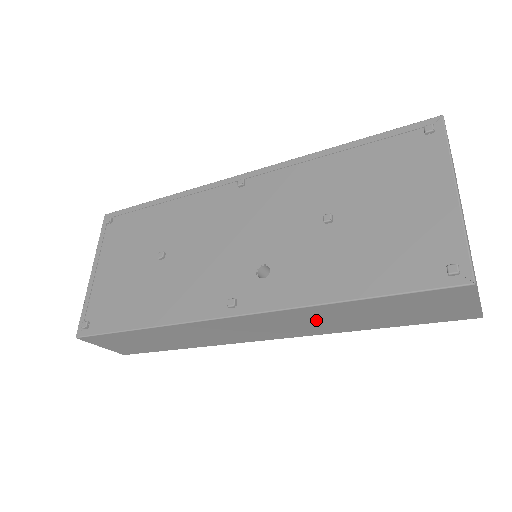
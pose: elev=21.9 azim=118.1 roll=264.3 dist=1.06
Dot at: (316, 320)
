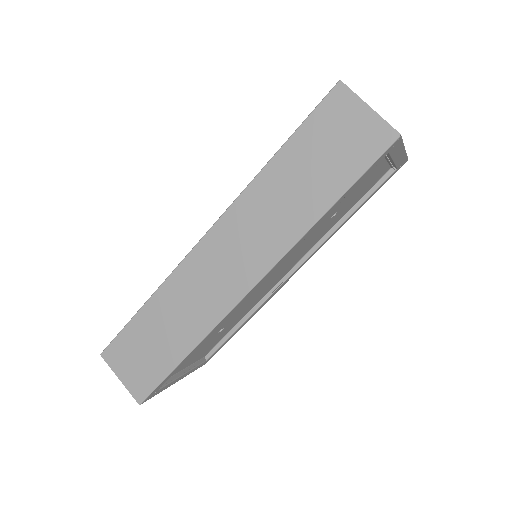
Dot at: (269, 211)
